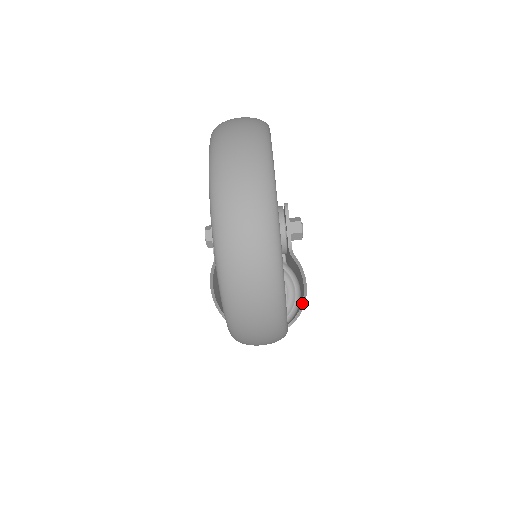
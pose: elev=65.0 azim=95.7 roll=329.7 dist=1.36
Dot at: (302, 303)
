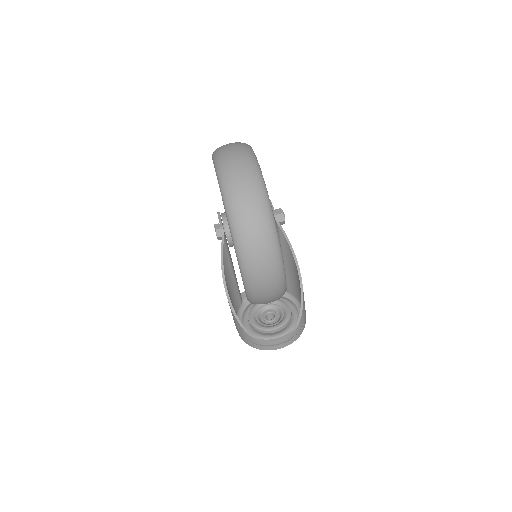
Dot at: (301, 293)
